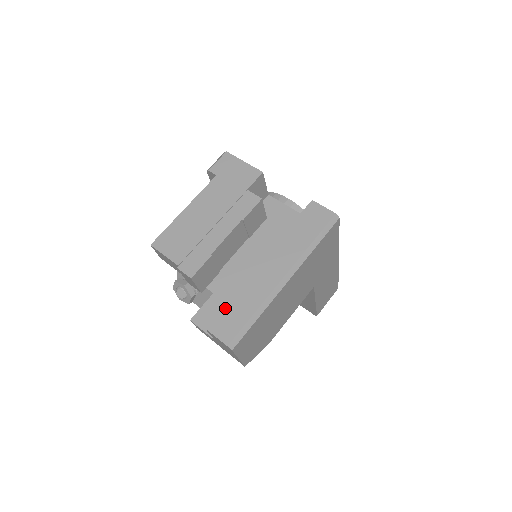
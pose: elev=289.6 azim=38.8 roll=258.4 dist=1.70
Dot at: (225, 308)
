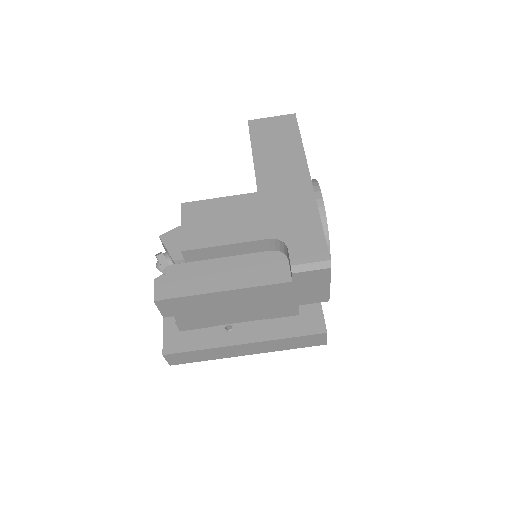
Dot at: (188, 353)
